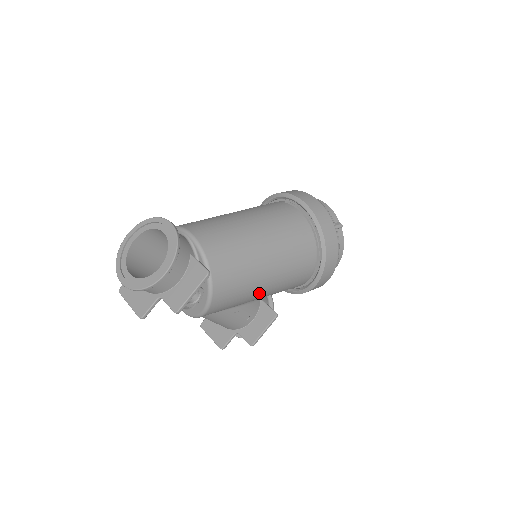
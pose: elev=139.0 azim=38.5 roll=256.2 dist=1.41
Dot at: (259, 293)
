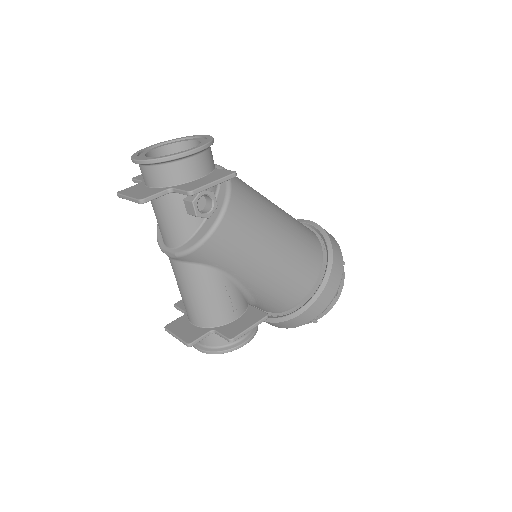
Dot at: (262, 263)
